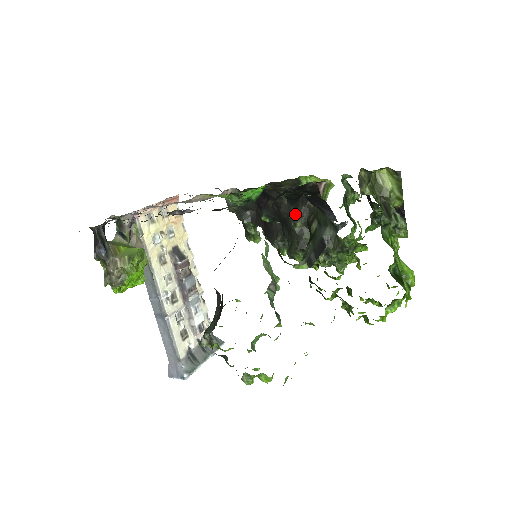
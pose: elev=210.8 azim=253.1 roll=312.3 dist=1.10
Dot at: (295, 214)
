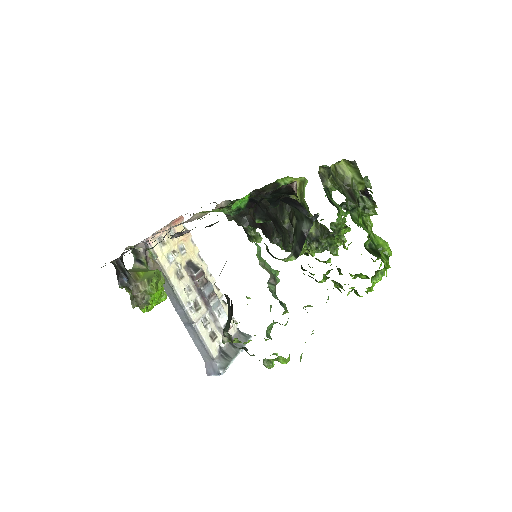
Dot at: (282, 212)
